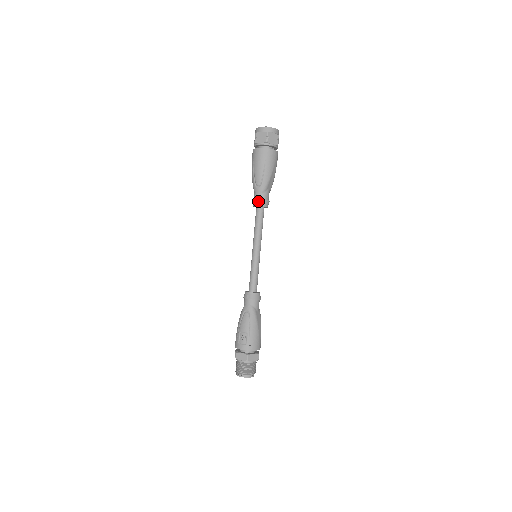
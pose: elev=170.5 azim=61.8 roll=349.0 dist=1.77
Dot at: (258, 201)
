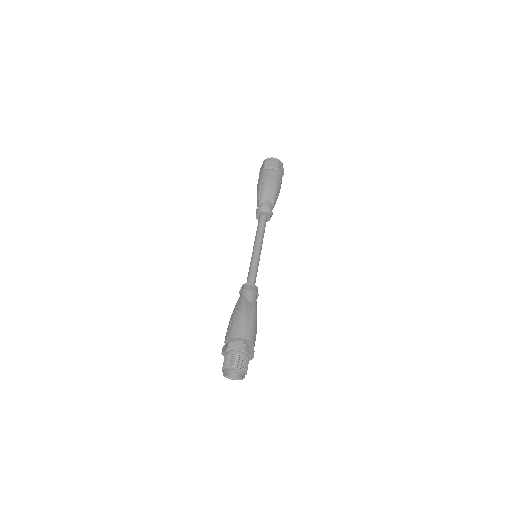
Dot at: (257, 210)
